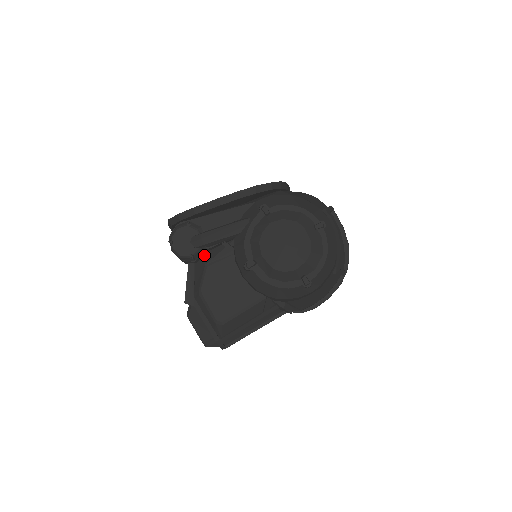
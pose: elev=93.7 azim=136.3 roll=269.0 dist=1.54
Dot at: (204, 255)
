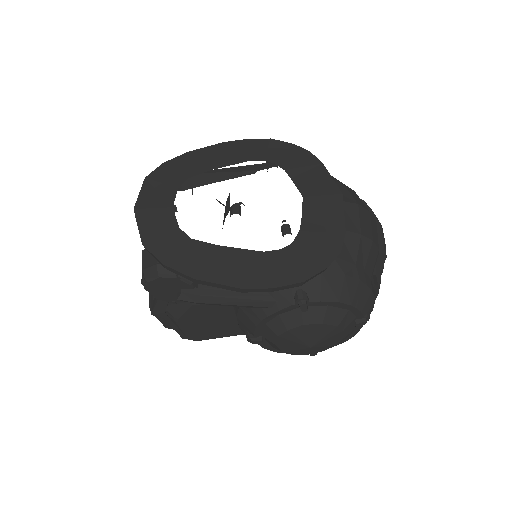
Dot at: occluded
